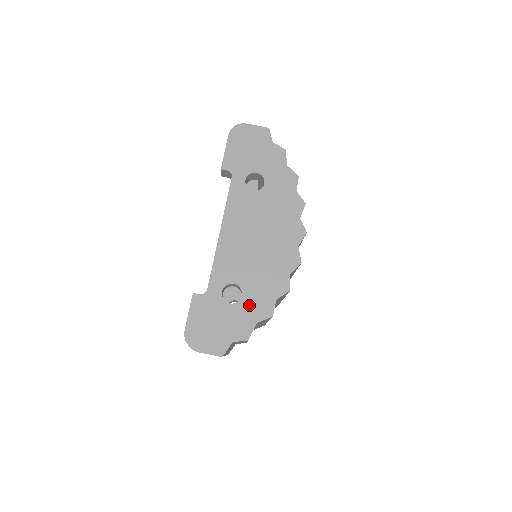
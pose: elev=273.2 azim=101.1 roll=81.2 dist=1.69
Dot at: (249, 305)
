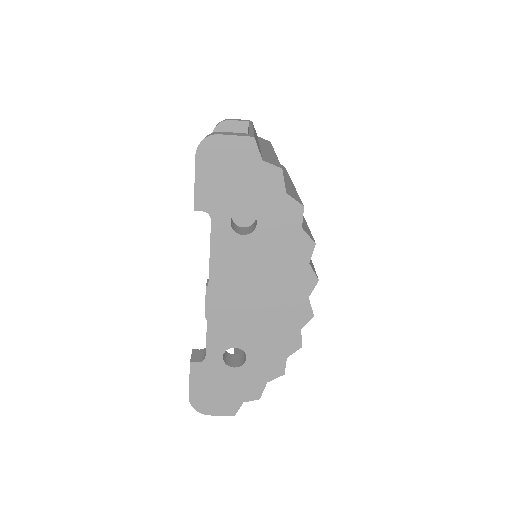
Dot at: (256, 367)
